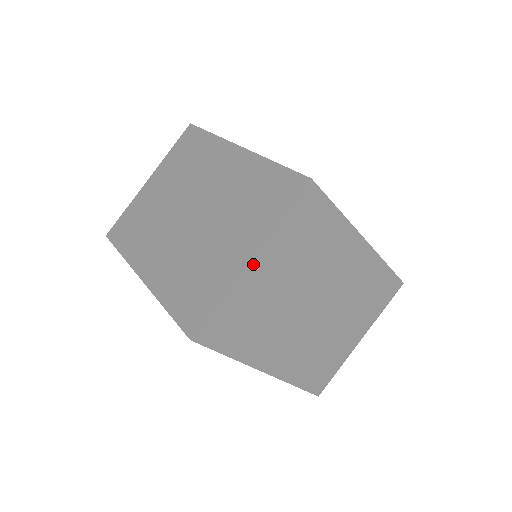
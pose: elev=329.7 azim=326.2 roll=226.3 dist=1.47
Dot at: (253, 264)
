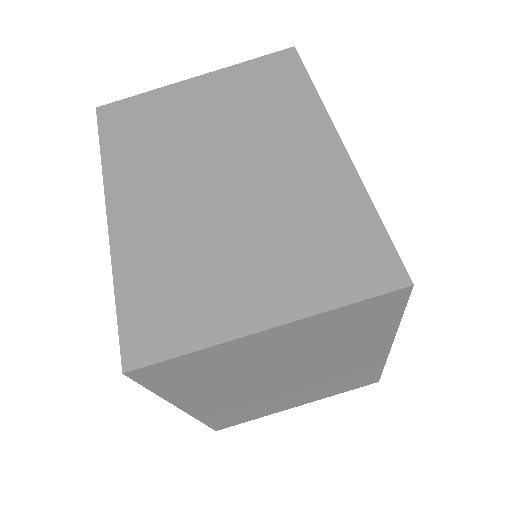
Dot at: (265, 333)
